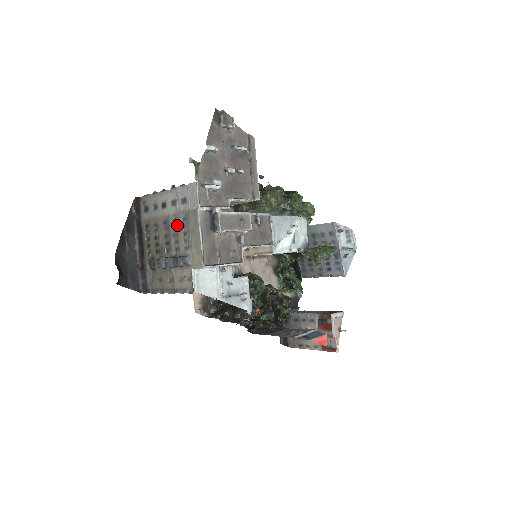
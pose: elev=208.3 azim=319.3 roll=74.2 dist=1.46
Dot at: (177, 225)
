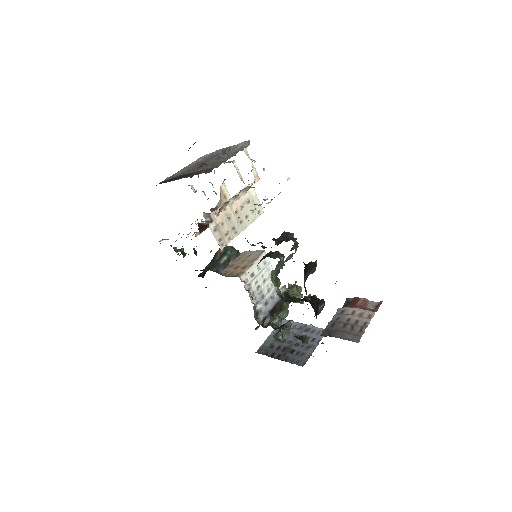
Dot at: (207, 158)
